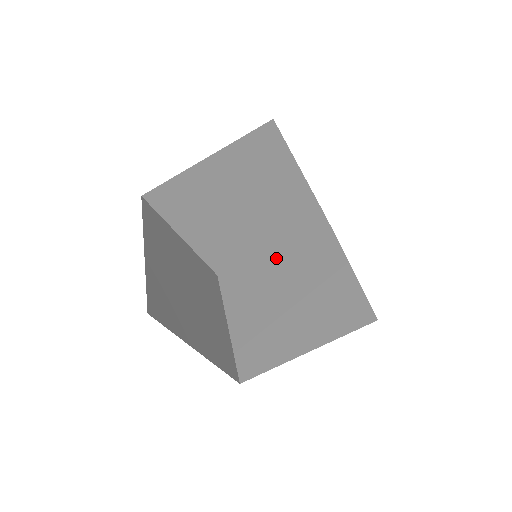
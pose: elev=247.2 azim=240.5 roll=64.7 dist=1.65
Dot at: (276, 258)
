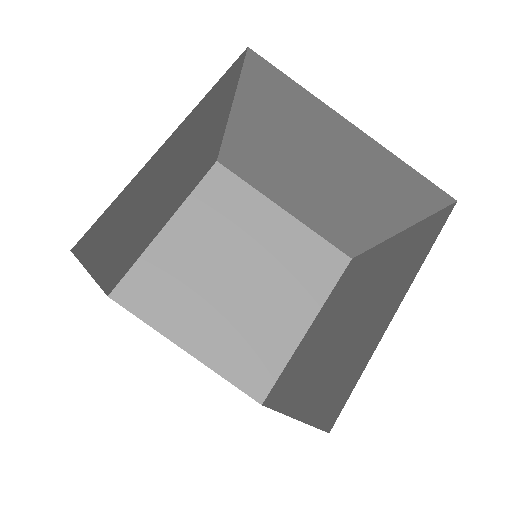
Dot at: (382, 256)
